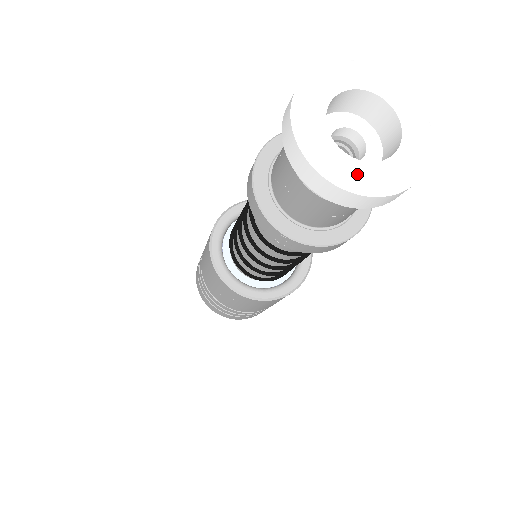
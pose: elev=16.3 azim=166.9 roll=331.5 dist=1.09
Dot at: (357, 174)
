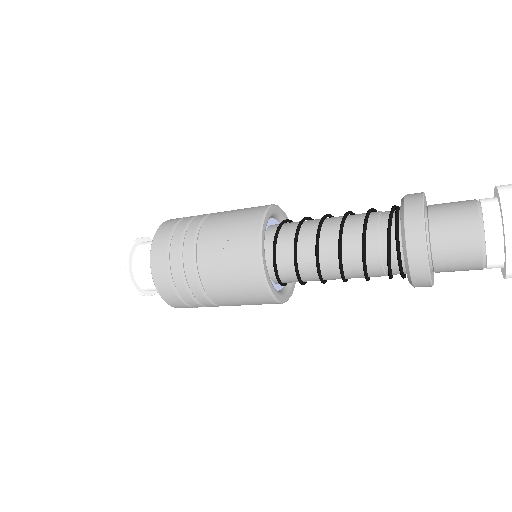
Dot at: out of frame
